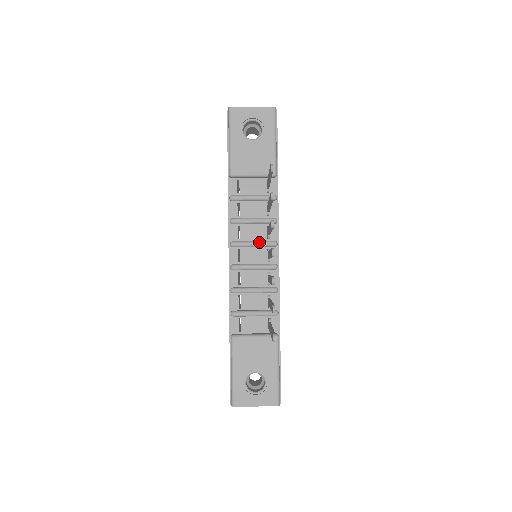
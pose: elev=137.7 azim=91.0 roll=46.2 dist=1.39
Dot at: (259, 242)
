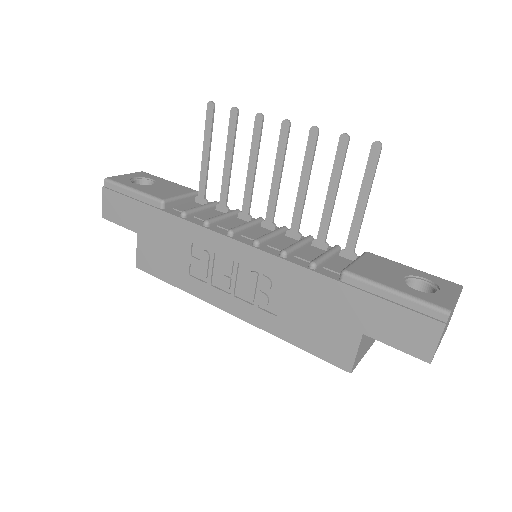
Dot at: (249, 221)
